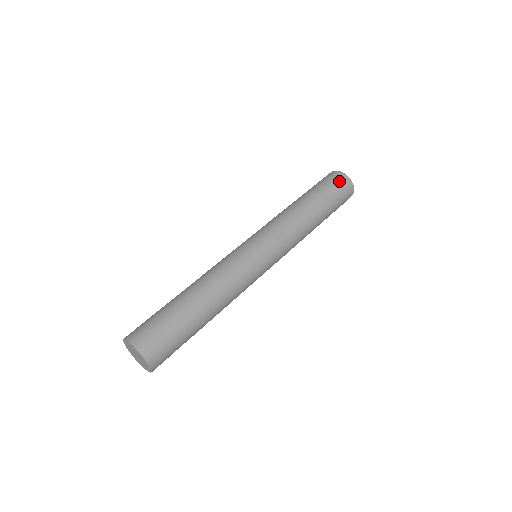
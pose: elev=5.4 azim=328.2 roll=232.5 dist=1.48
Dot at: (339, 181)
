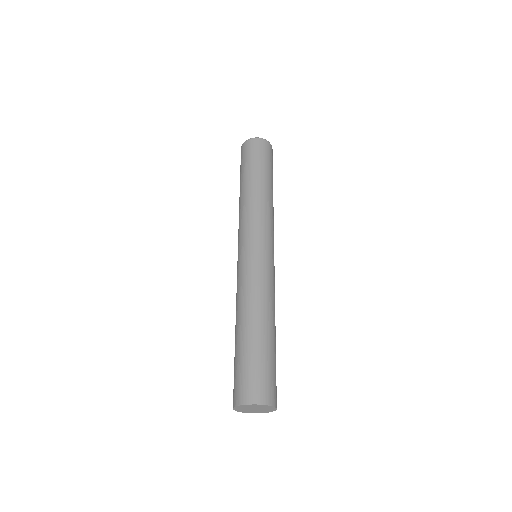
Dot at: (271, 152)
